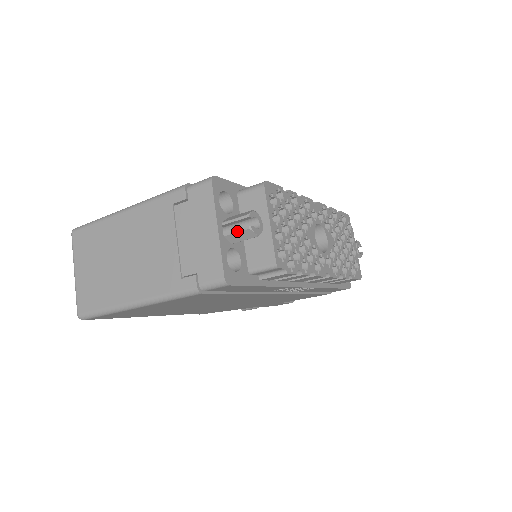
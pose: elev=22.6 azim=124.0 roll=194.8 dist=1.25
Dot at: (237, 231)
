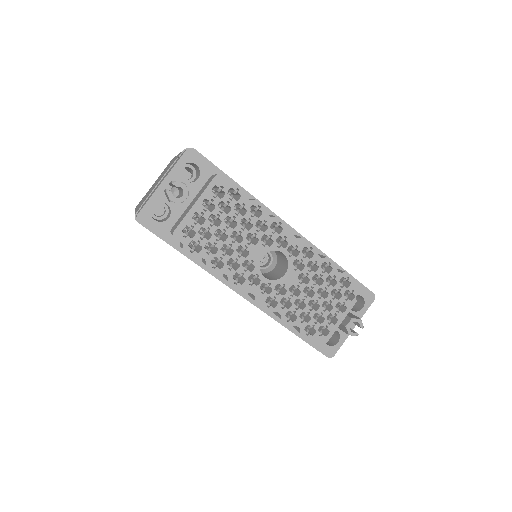
Dot at: (165, 190)
